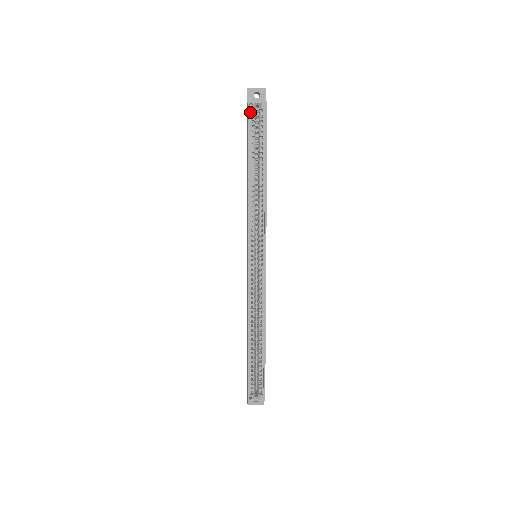
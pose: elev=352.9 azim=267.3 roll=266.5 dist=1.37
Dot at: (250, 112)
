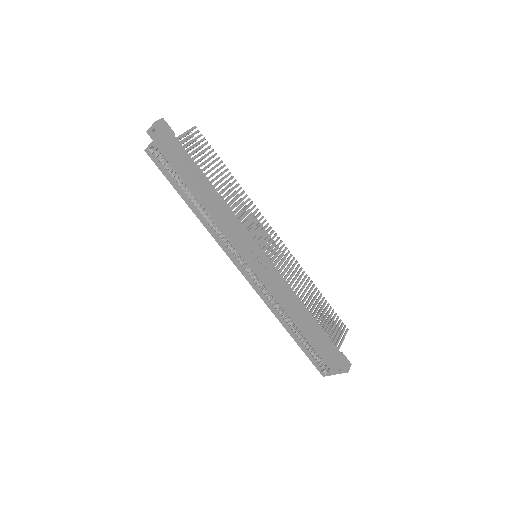
Dot at: (153, 157)
